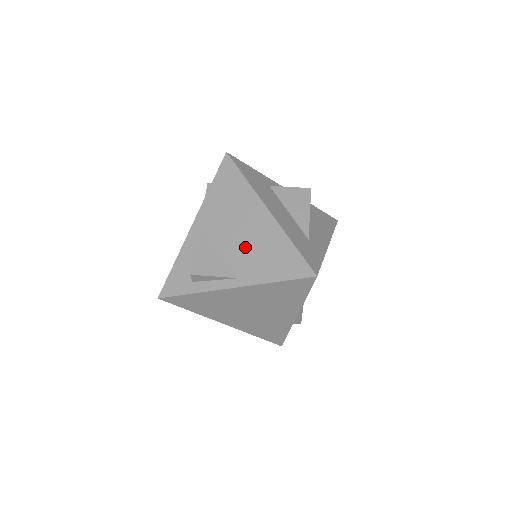
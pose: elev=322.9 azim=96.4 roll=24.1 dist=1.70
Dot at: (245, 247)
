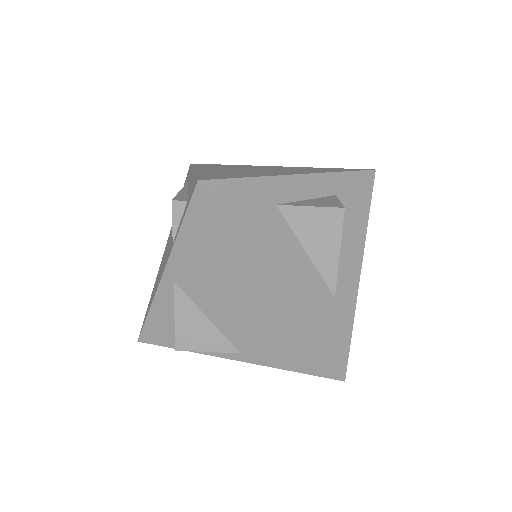
Dot at: (246, 325)
